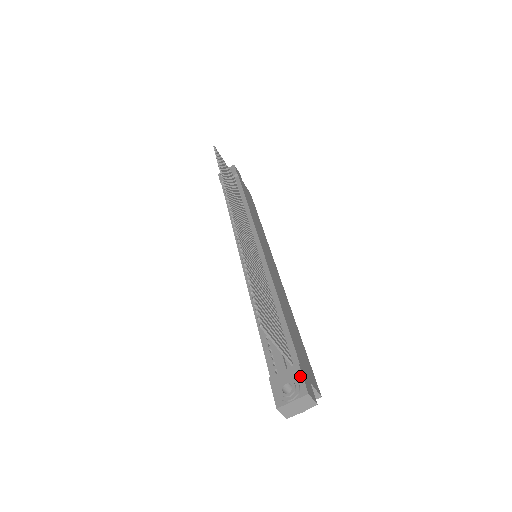
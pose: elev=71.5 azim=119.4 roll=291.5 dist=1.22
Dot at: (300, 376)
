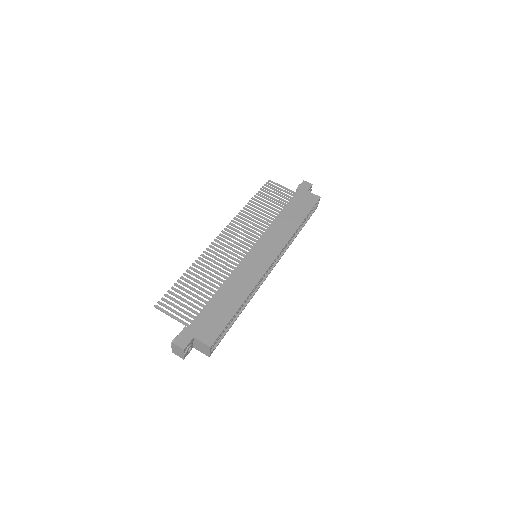
Dot at: (180, 333)
